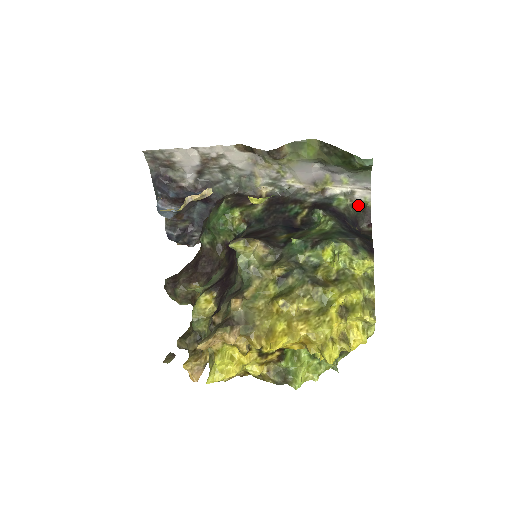
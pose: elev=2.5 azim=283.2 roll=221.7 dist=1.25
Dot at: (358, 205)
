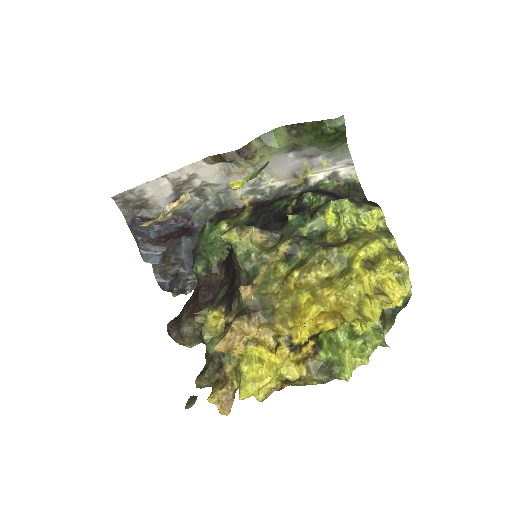
Dot at: (346, 184)
